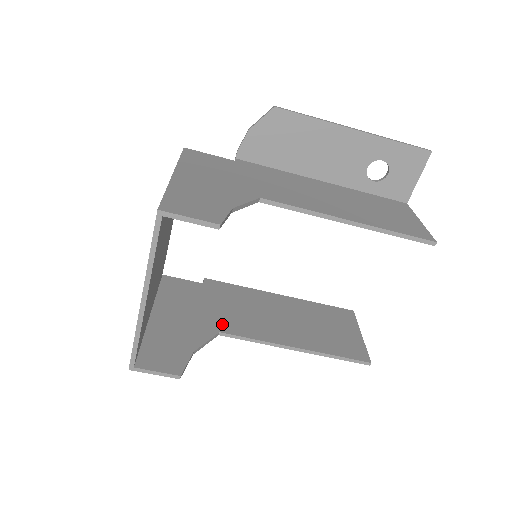
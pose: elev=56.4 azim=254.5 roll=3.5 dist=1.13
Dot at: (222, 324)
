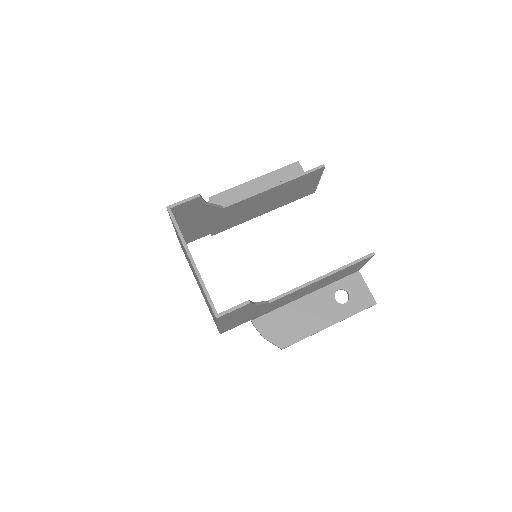
Dot at: occluded
